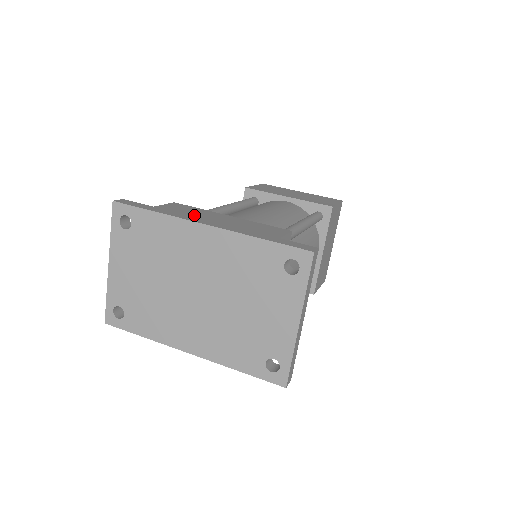
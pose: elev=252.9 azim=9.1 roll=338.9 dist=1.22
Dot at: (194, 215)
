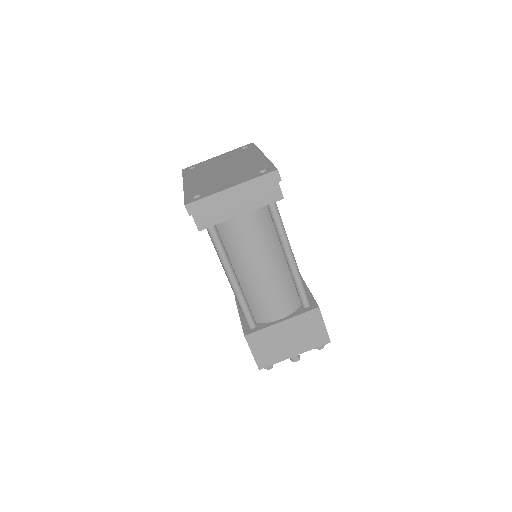
Dot at: occluded
